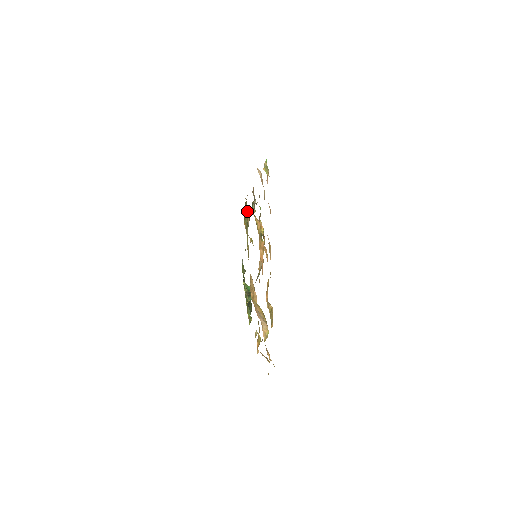
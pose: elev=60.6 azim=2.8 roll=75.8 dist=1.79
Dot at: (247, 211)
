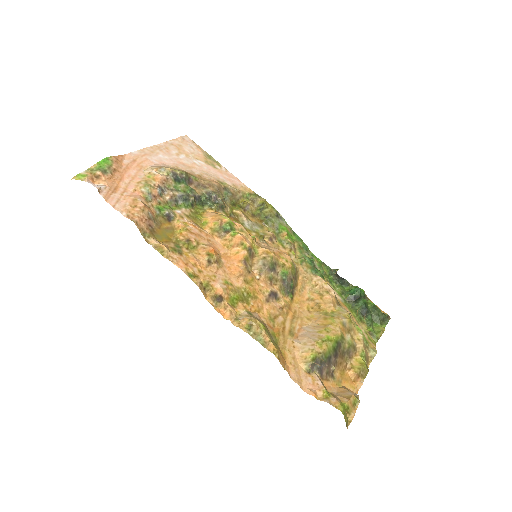
Dot at: (260, 204)
